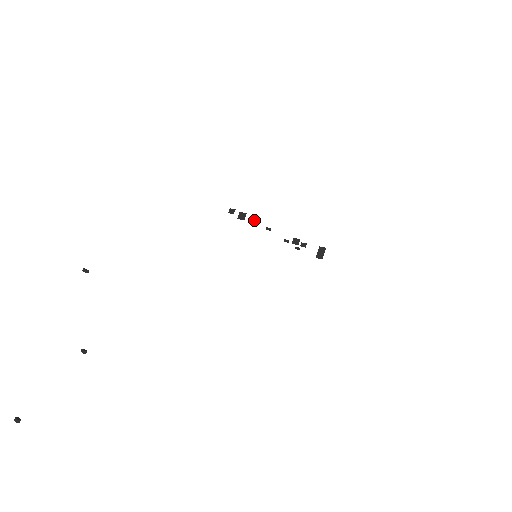
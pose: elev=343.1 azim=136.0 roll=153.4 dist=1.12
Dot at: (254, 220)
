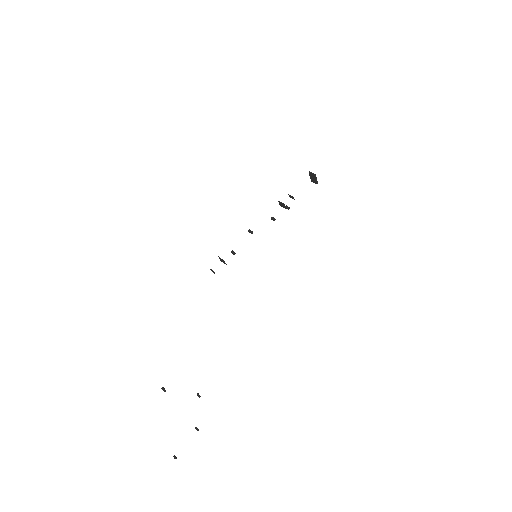
Dot at: (234, 254)
